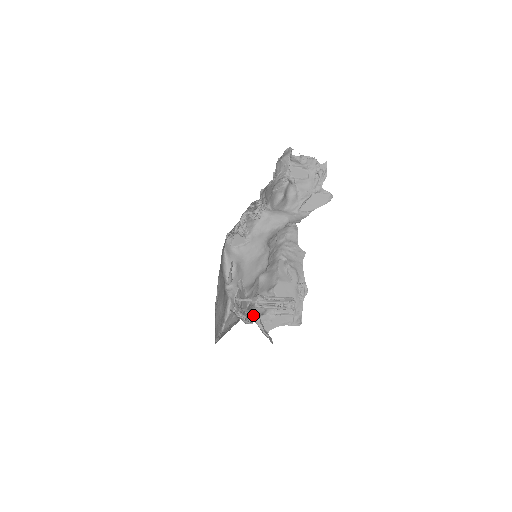
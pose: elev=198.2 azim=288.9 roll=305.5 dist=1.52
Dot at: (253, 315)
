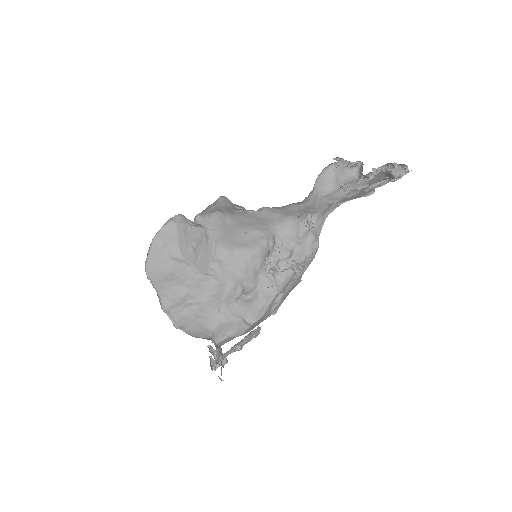
Dot at: (218, 334)
